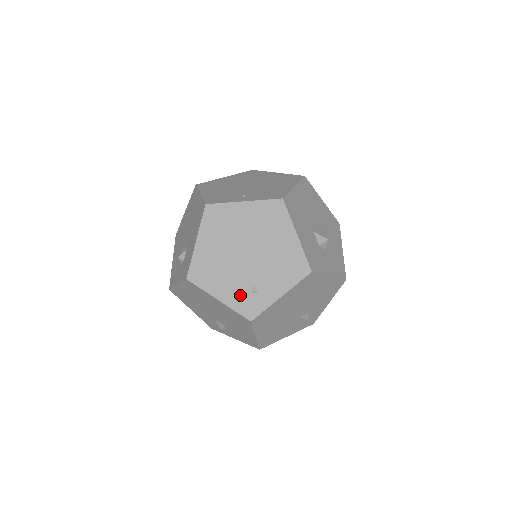
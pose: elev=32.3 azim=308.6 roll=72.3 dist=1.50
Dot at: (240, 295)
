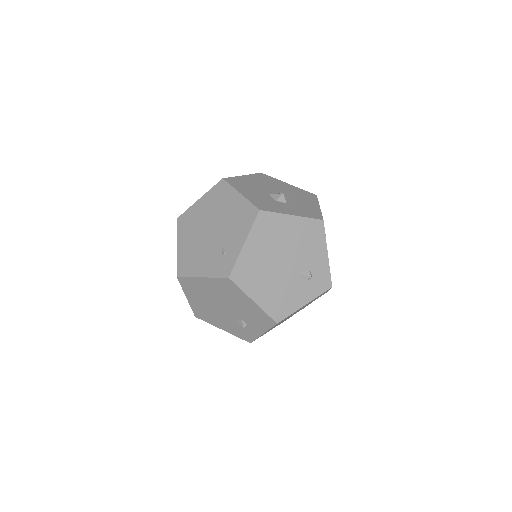
Dot at: (215, 263)
